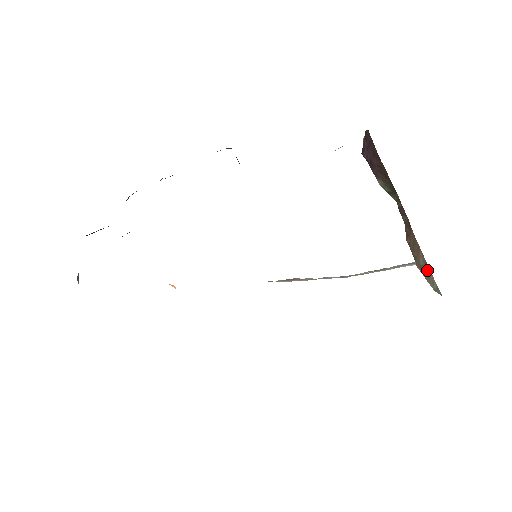
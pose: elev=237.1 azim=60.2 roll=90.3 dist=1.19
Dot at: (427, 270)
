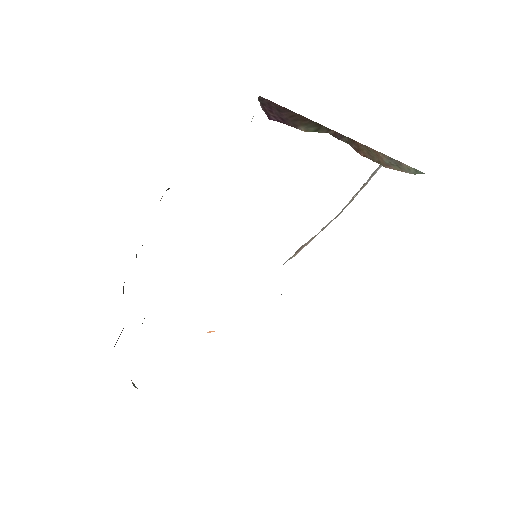
Dot at: (396, 163)
